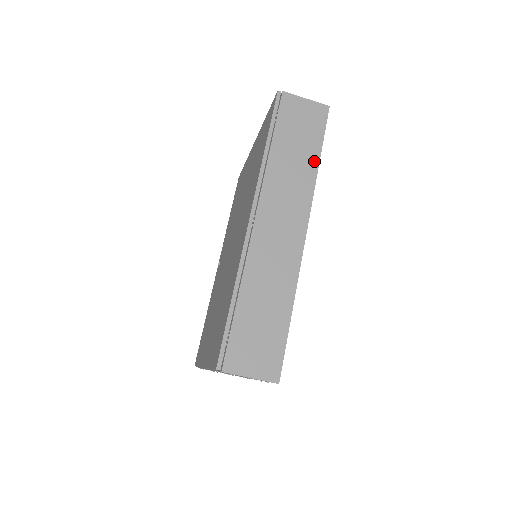
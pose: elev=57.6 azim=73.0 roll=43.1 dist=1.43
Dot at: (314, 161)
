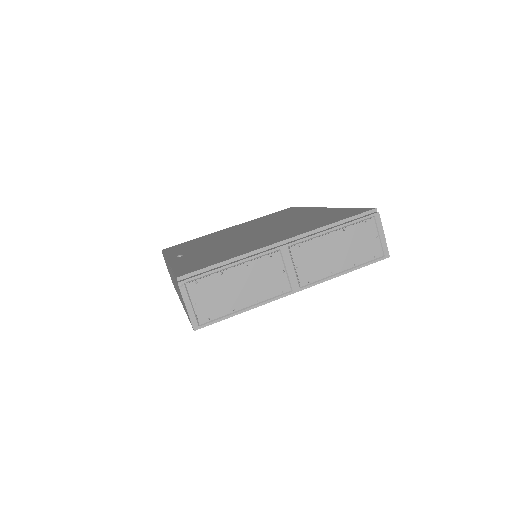
Dot at: occluded
